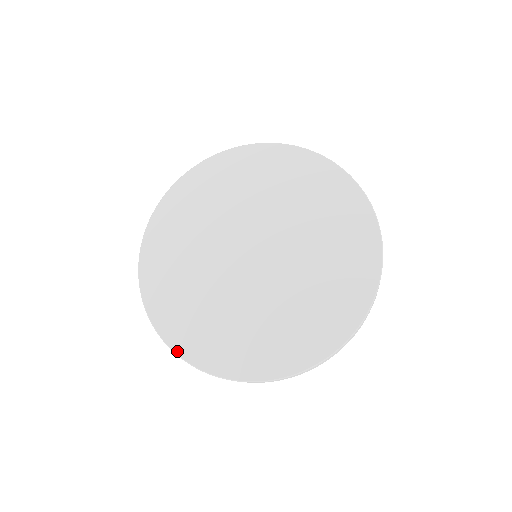
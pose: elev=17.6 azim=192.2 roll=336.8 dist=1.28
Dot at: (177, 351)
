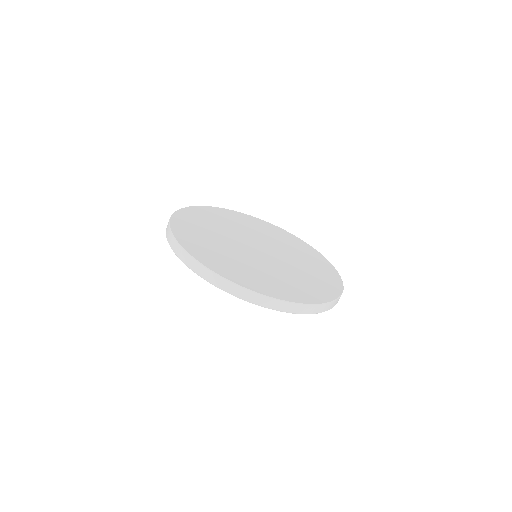
Dot at: (197, 259)
